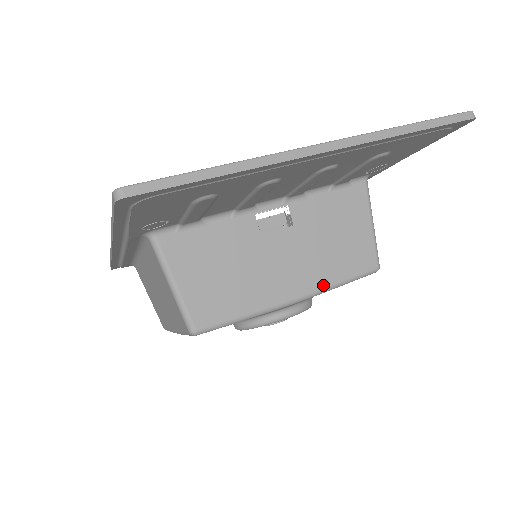
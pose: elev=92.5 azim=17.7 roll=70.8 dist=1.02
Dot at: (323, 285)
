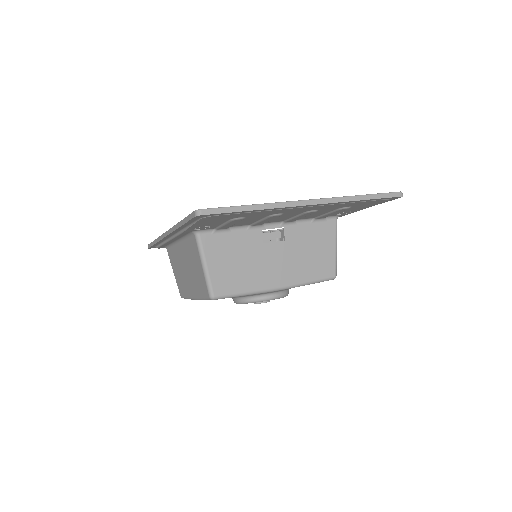
Dot at: (298, 282)
